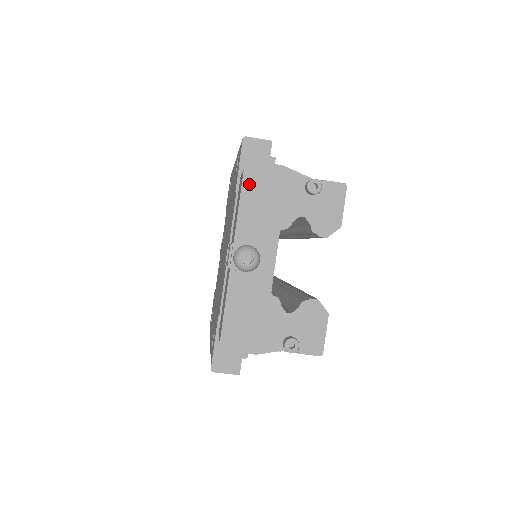
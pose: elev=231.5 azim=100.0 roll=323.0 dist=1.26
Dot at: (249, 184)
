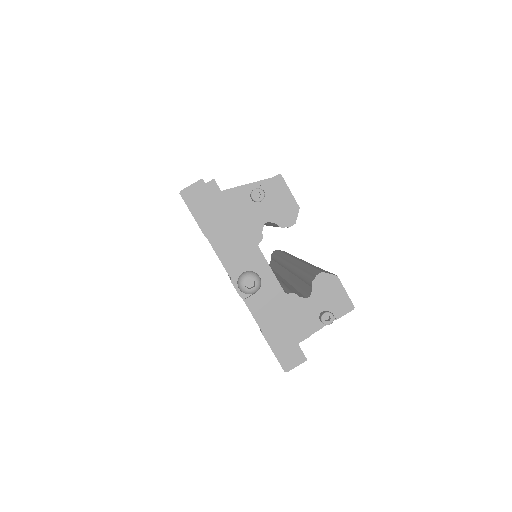
Dot at: (210, 230)
